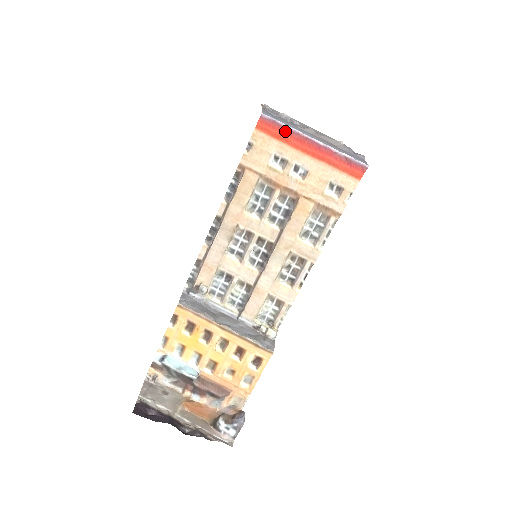
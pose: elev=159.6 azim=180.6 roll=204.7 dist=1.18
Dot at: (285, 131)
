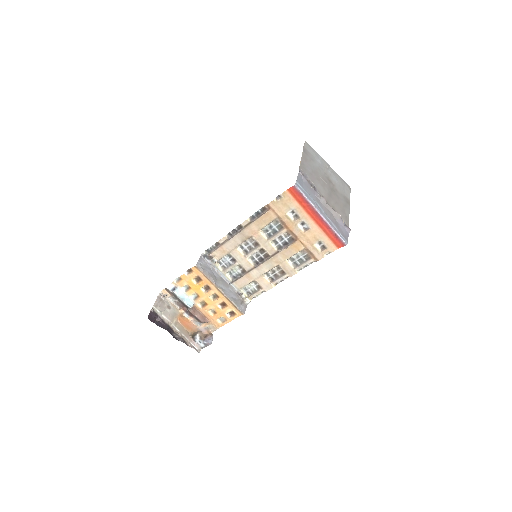
Dot at: (305, 201)
